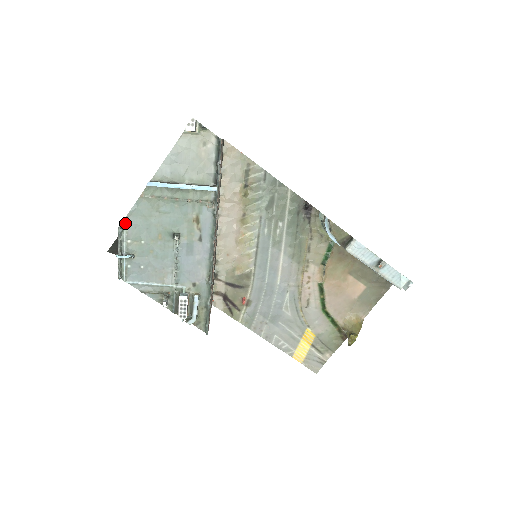
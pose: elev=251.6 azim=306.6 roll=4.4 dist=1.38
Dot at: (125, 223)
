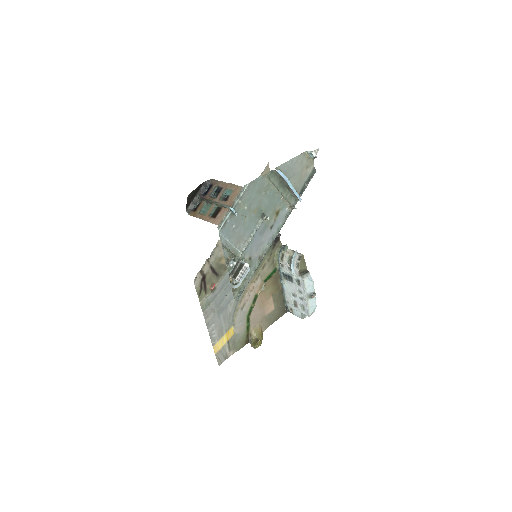
Dot at: (247, 187)
